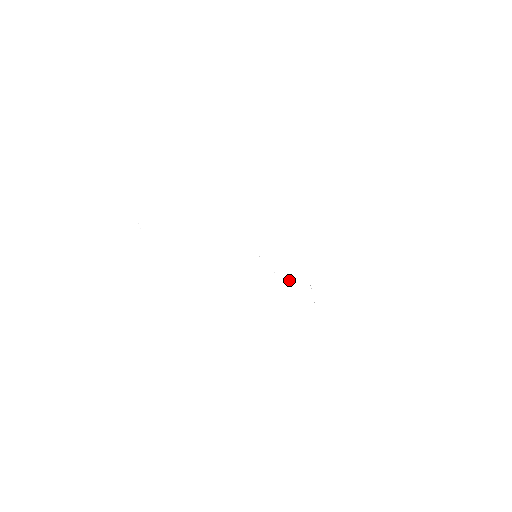
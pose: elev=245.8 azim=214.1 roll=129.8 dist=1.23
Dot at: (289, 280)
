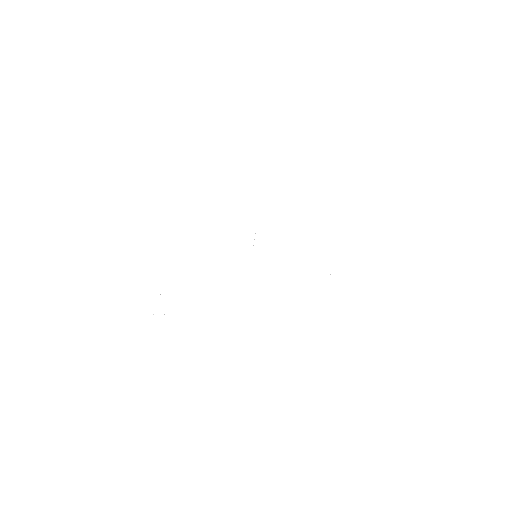
Dot at: occluded
